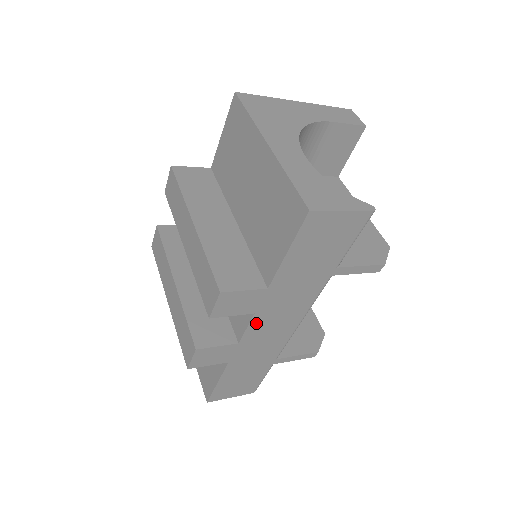
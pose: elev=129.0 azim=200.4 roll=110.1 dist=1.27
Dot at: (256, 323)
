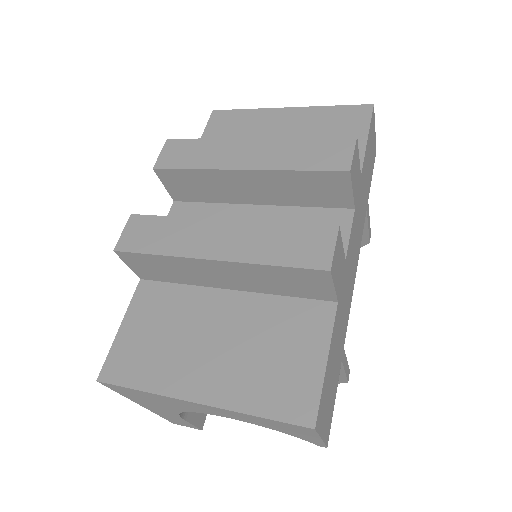
Dot at: (352, 232)
